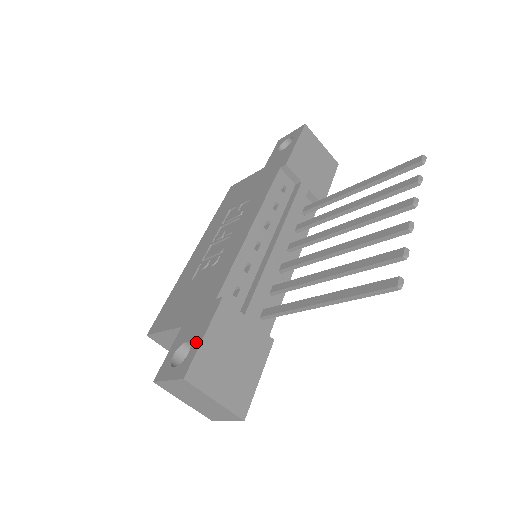
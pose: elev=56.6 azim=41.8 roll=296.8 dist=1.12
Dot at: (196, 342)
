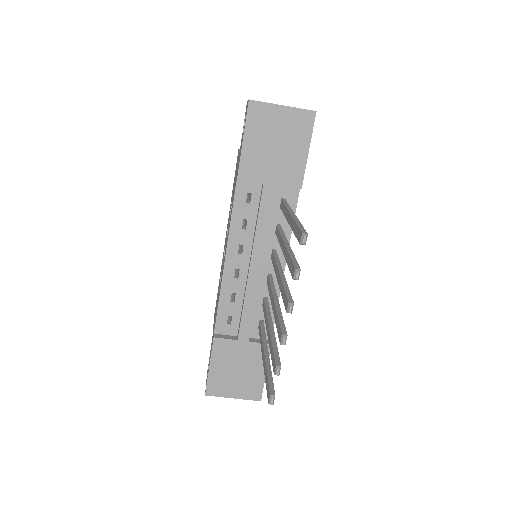
Dot at: occluded
